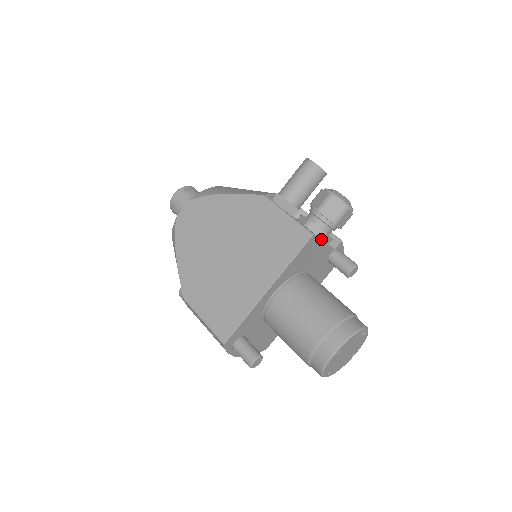
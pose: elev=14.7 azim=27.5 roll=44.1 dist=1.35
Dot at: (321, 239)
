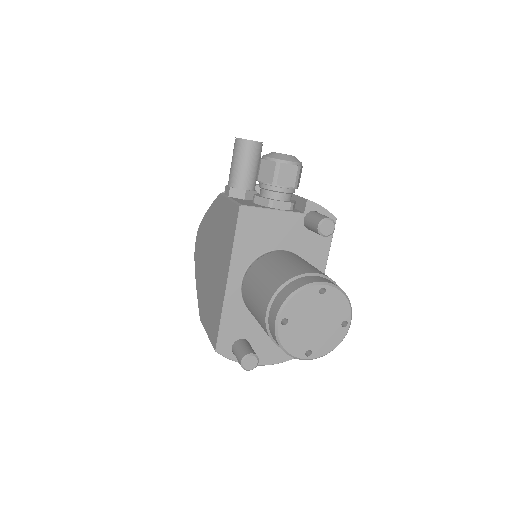
Dot at: (270, 208)
